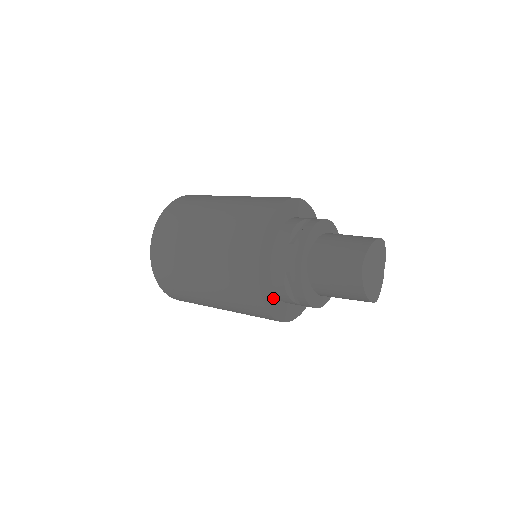
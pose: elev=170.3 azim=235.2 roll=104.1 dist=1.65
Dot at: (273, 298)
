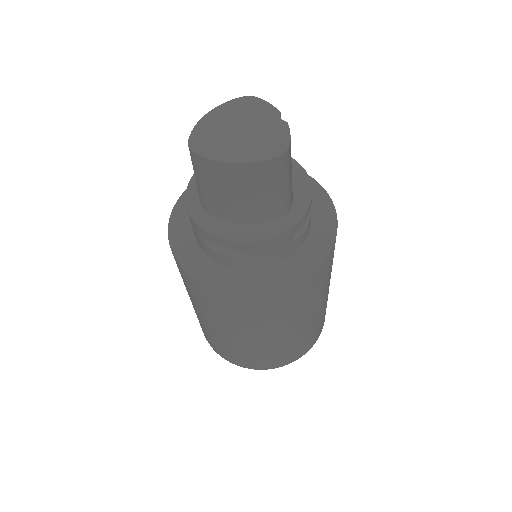
Dot at: (232, 275)
